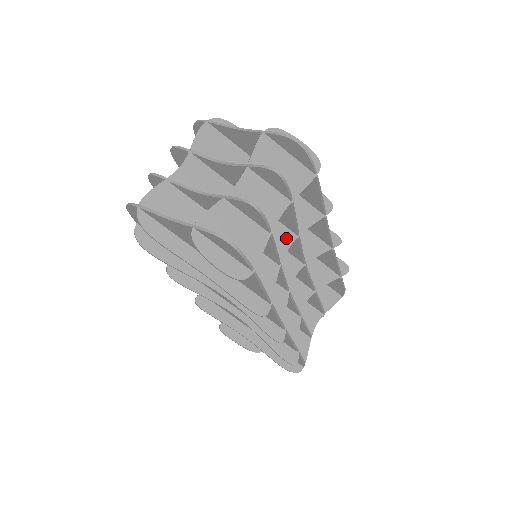
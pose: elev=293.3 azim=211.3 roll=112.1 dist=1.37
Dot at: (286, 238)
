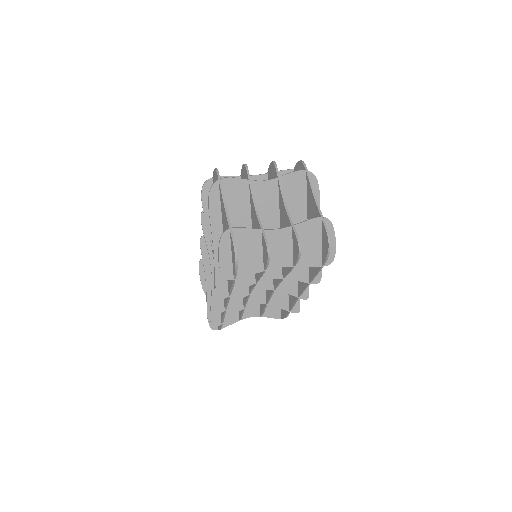
Dot at: (275, 273)
